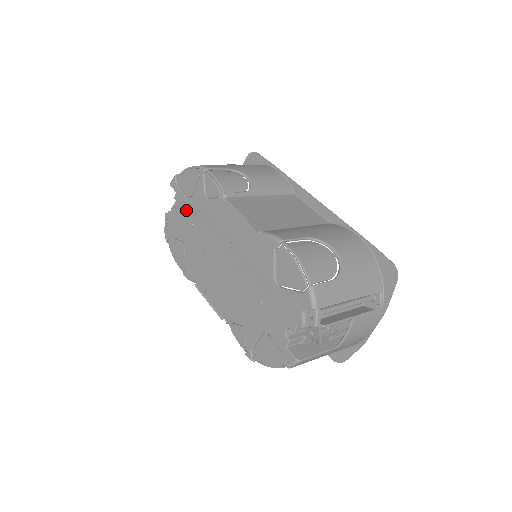
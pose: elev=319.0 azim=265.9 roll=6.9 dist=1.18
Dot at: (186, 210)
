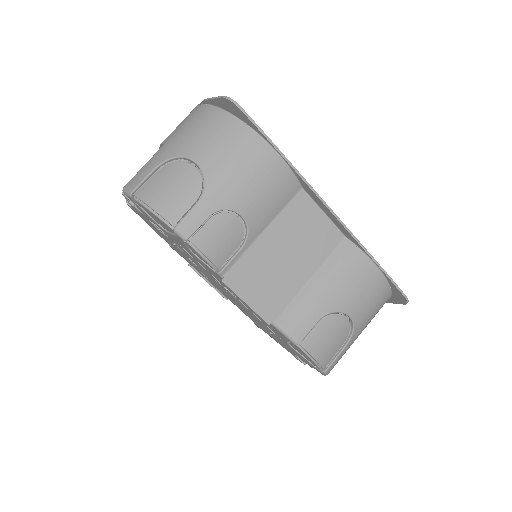
Dot at: (161, 230)
